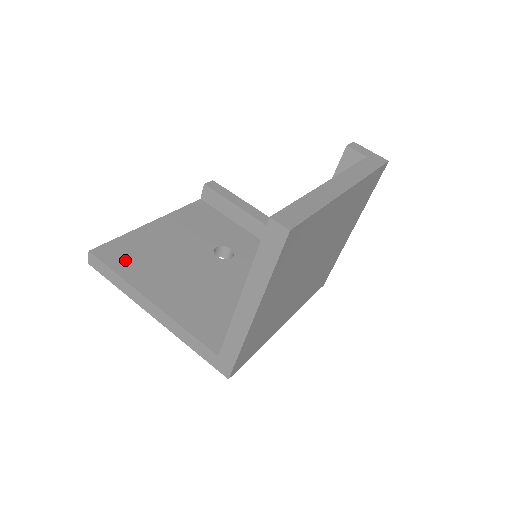
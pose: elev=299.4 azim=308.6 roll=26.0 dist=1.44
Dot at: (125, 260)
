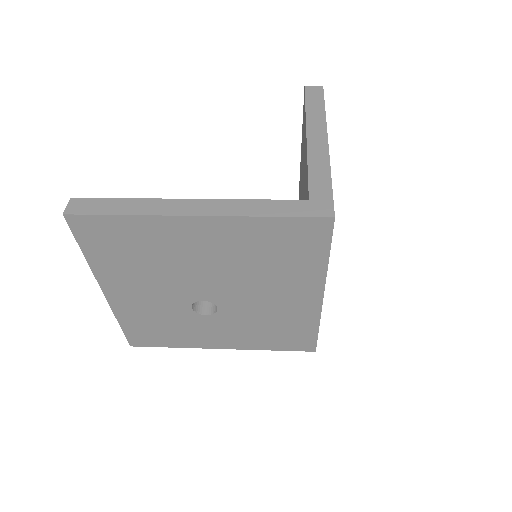
Dot at: occluded
